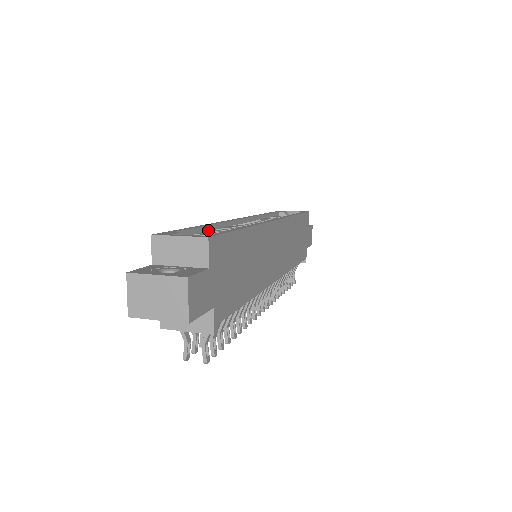
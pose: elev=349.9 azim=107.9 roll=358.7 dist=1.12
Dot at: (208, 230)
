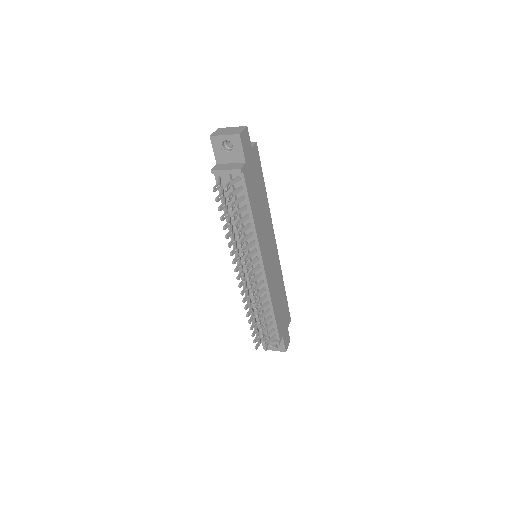
Dot at: occluded
